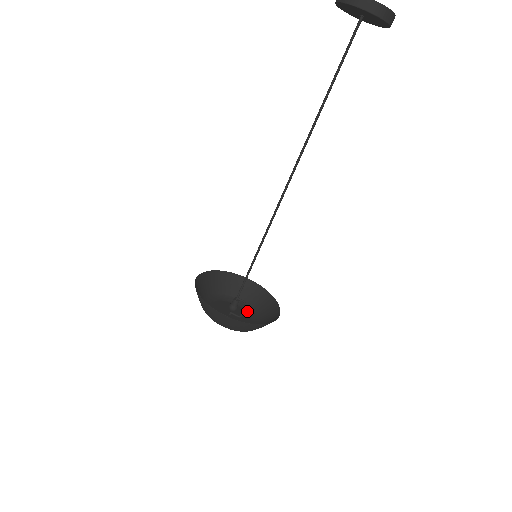
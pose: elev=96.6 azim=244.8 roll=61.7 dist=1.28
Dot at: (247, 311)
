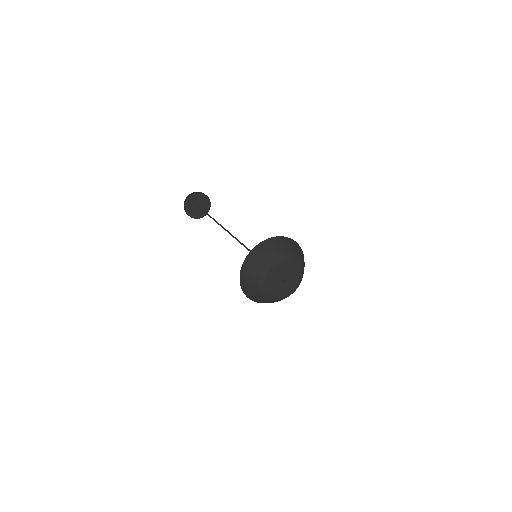
Dot at: (296, 287)
